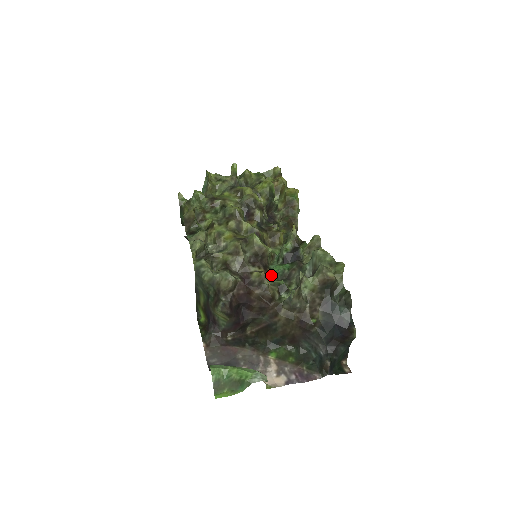
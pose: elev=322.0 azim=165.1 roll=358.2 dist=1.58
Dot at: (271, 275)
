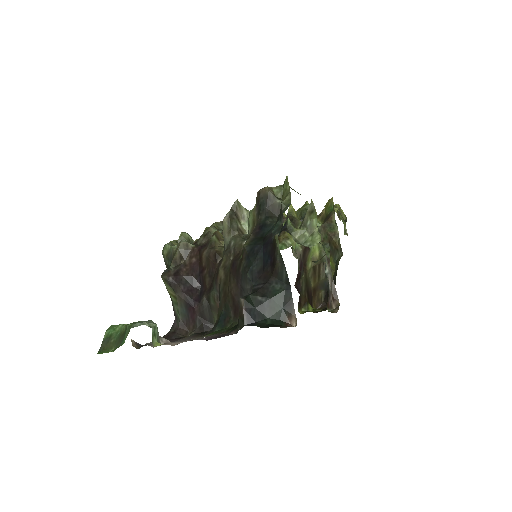
Dot at: occluded
